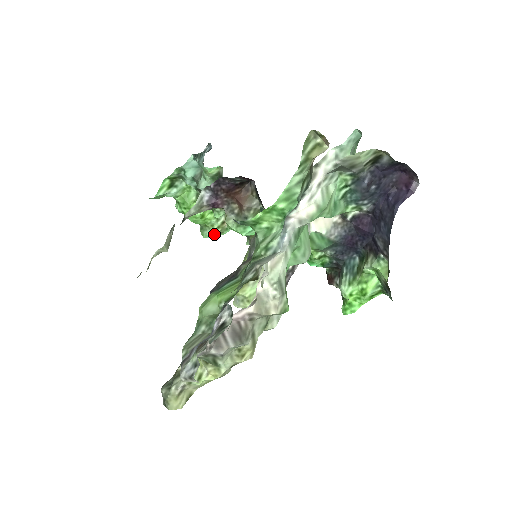
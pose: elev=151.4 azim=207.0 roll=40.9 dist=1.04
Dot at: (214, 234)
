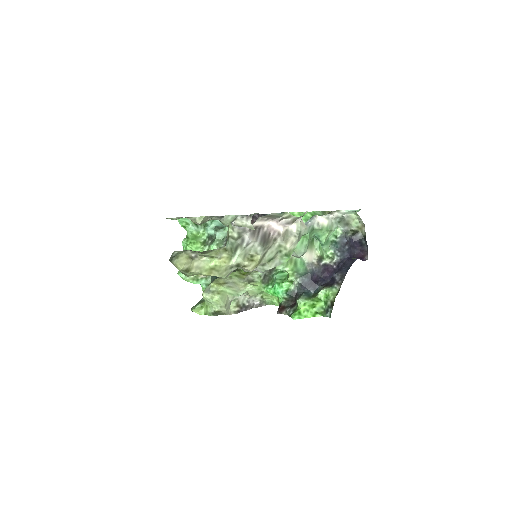
Dot at: occluded
